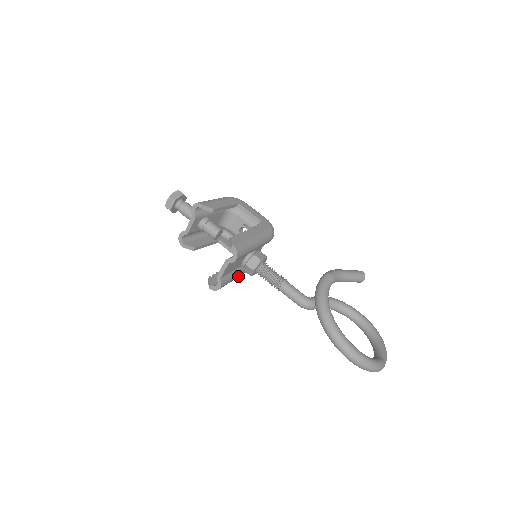
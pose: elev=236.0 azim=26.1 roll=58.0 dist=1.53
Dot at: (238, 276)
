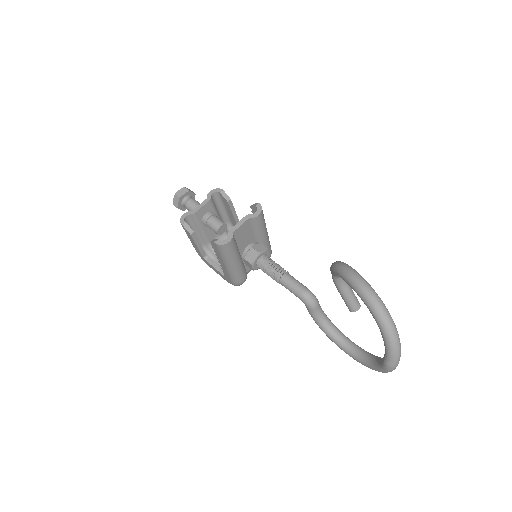
Dot at: (236, 261)
